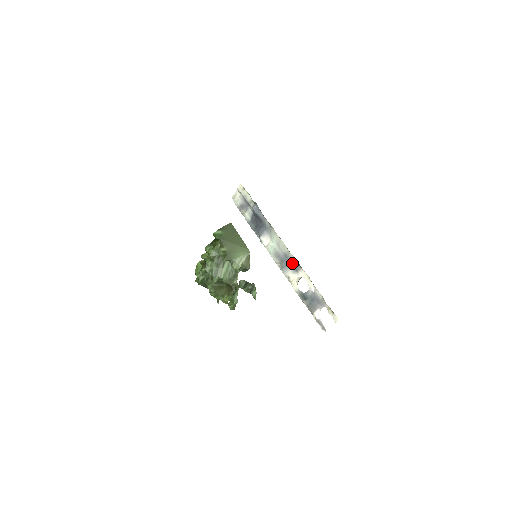
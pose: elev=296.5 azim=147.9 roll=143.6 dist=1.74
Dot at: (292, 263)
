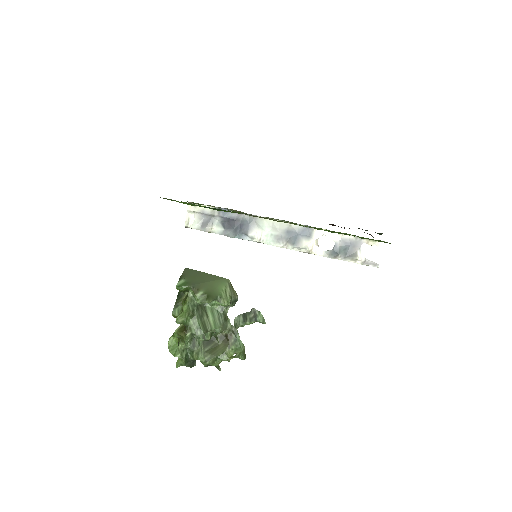
Dot at: (300, 232)
